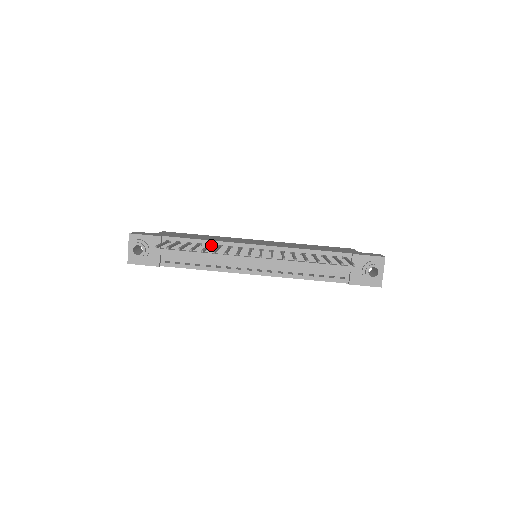
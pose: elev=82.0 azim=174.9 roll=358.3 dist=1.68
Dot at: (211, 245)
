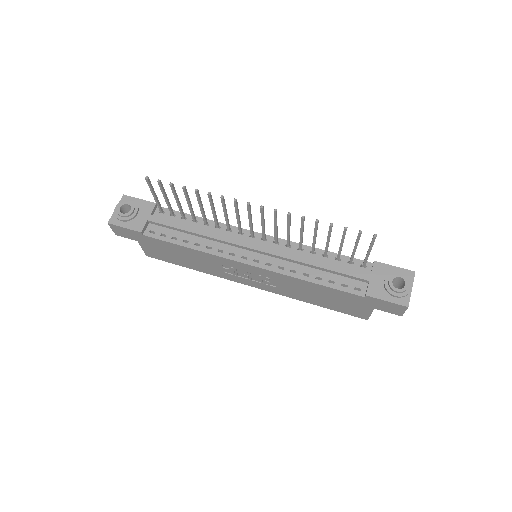
Dot at: (208, 225)
